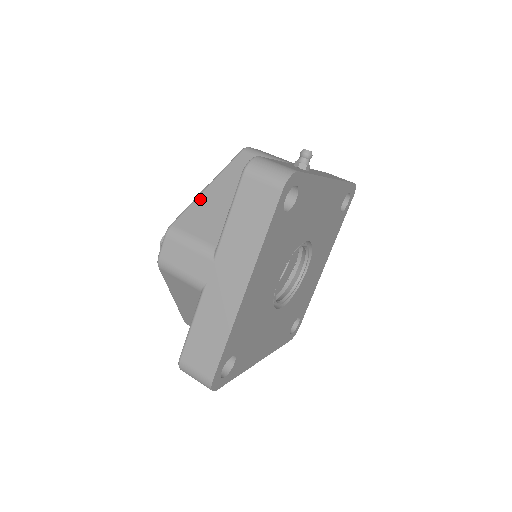
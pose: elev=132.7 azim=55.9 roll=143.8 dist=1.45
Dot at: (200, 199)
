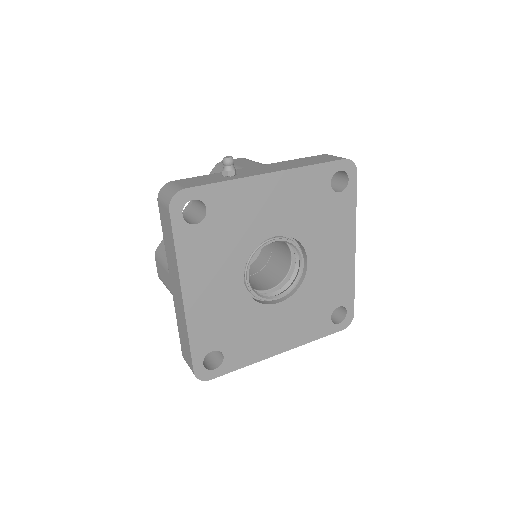
Dot at: occluded
